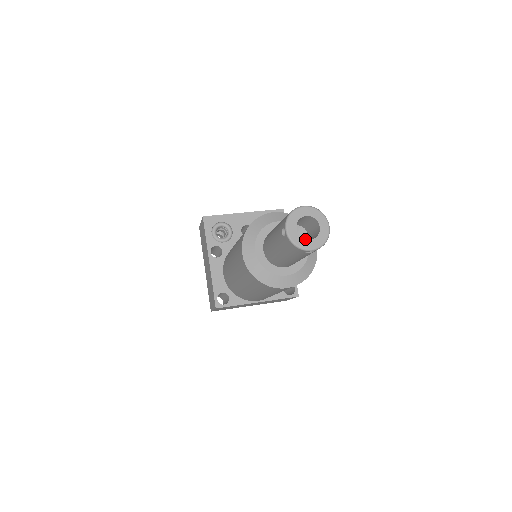
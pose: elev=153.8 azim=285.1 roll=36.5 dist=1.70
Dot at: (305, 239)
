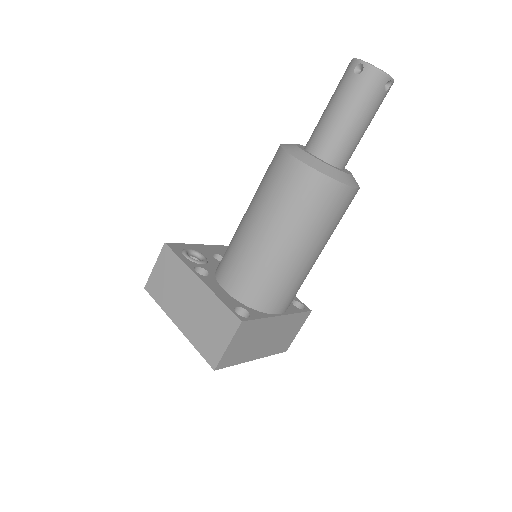
Dot at: occluded
